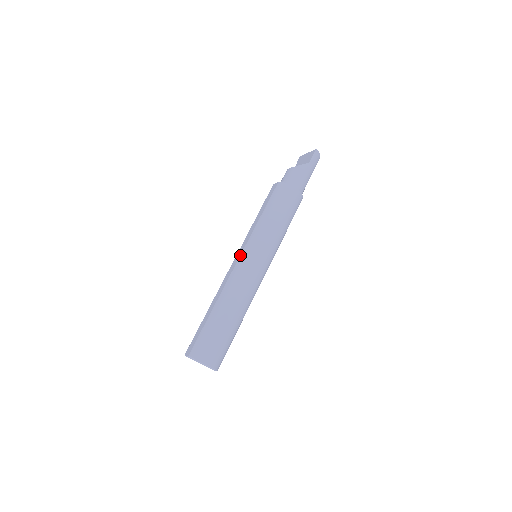
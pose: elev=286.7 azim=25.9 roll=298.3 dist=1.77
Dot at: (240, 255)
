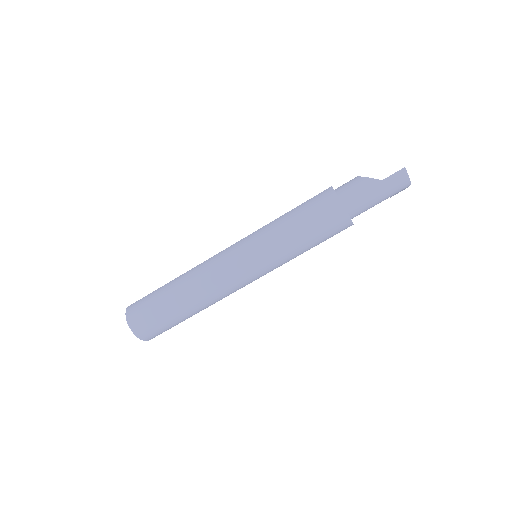
Dot at: occluded
